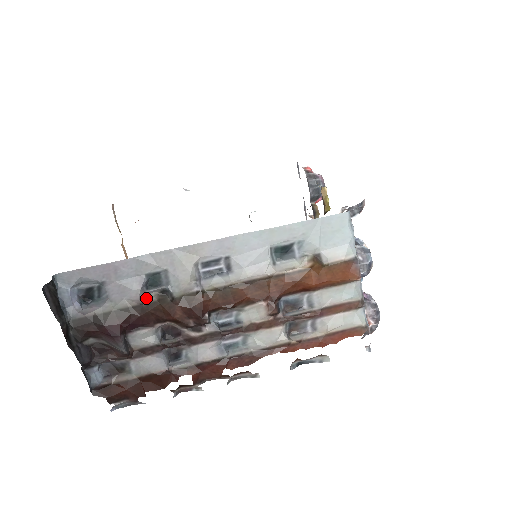
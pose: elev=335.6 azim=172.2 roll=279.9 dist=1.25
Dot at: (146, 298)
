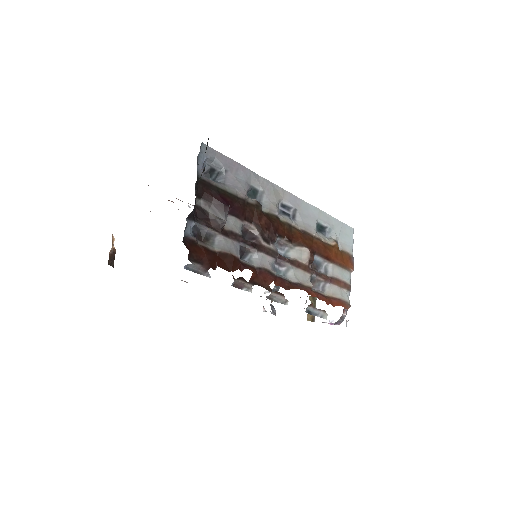
Dot at: (248, 198)
